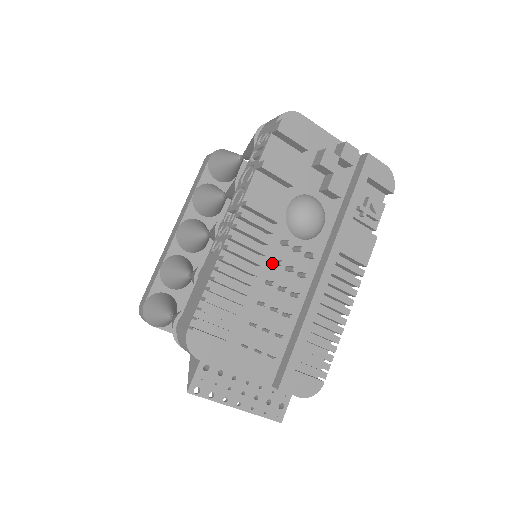
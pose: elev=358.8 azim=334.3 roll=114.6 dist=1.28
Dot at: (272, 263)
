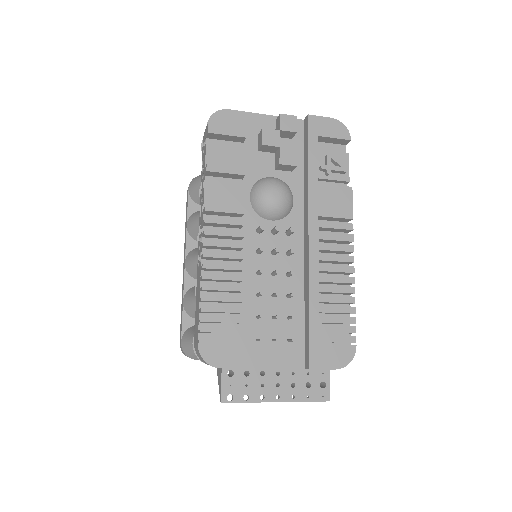
Dot at: (256, 253)
